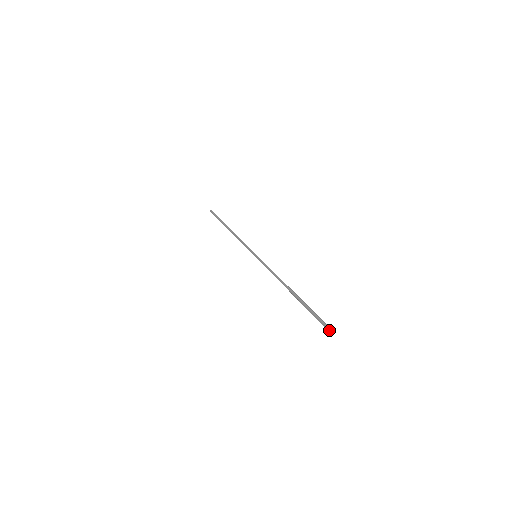
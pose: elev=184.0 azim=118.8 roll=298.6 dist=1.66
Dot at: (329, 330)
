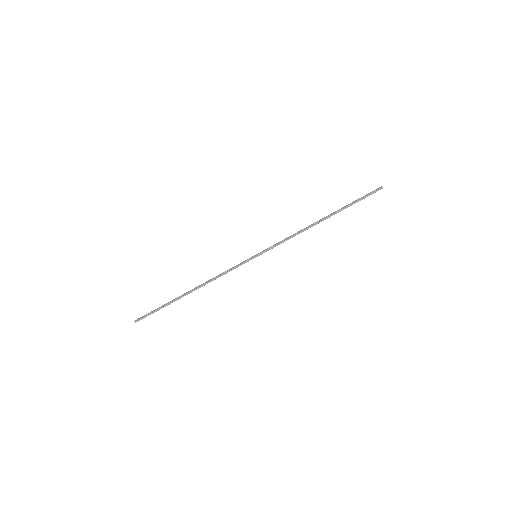
Dot at: occluded
